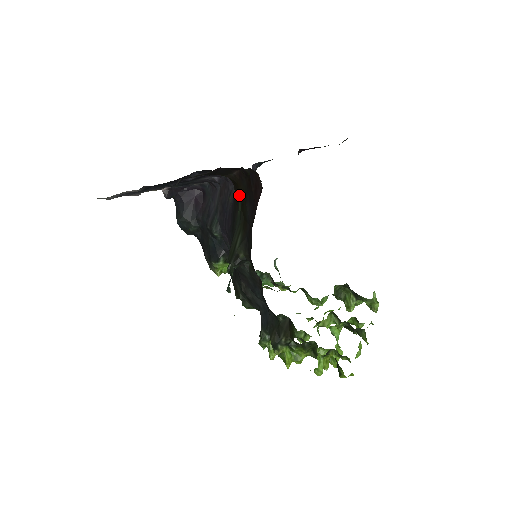
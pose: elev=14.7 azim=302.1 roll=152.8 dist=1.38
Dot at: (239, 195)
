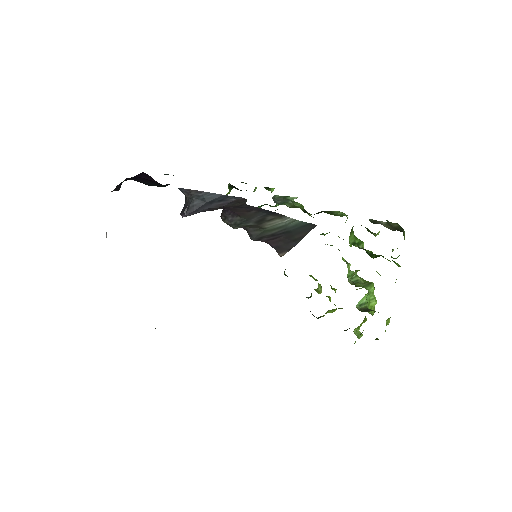
Dot at: occluded
